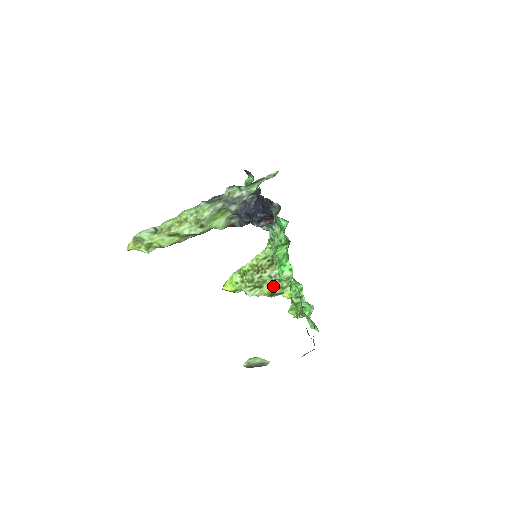
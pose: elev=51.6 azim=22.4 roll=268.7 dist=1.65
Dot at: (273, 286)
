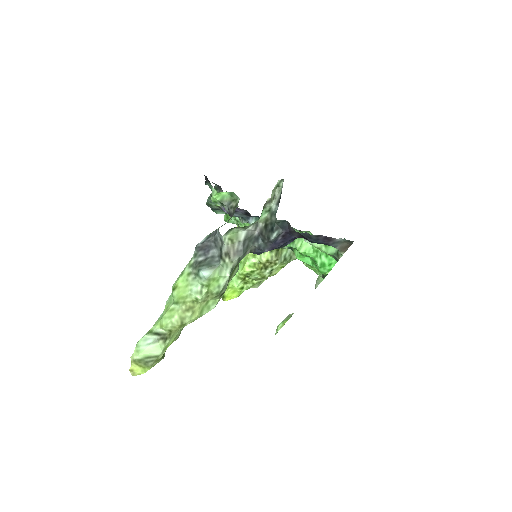
Dot at: occluded
